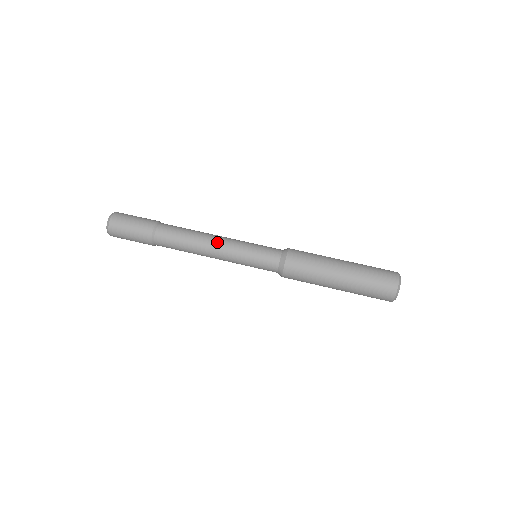
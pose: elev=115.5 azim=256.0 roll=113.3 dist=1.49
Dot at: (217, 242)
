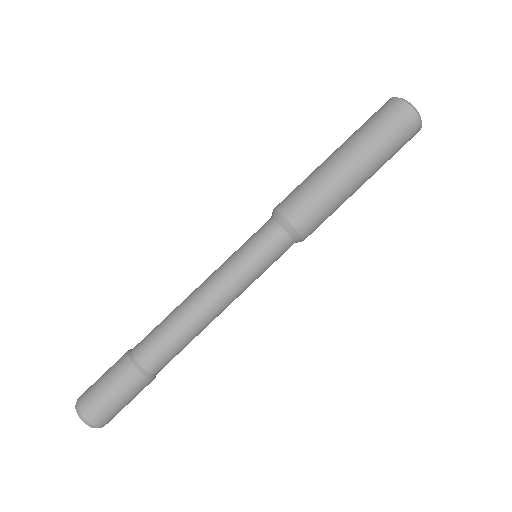
Dot at: (208, 295)
